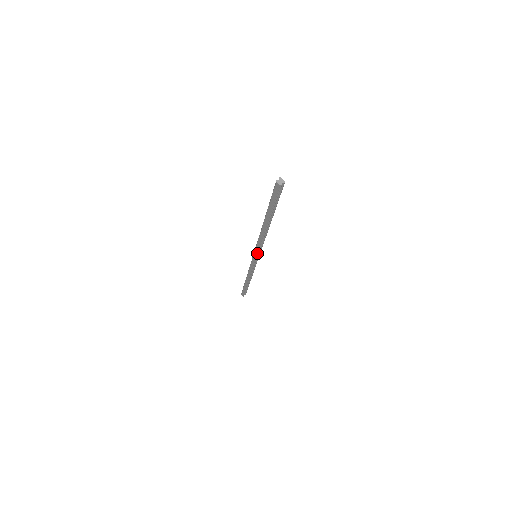
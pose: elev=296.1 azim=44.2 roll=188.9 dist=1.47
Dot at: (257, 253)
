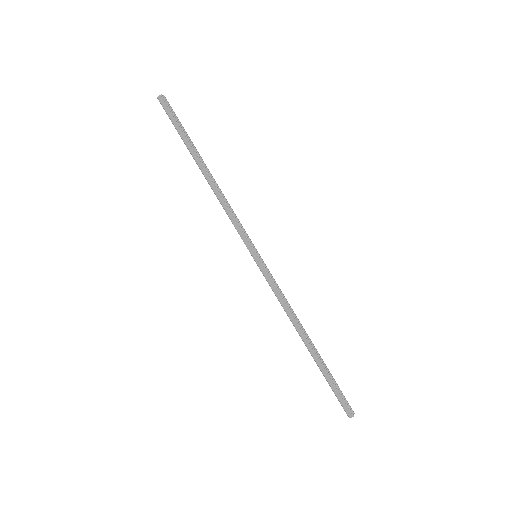
Dot at: (247, 240)
